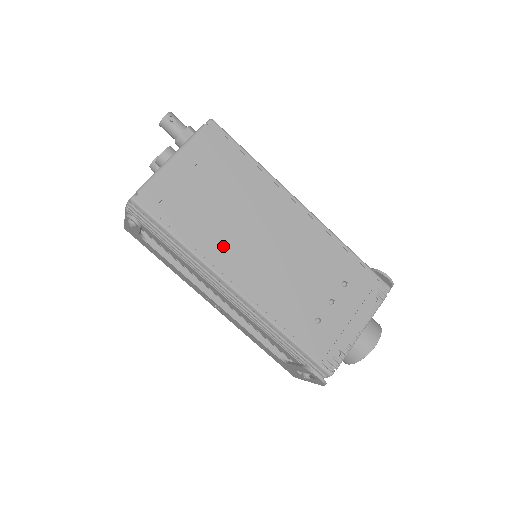
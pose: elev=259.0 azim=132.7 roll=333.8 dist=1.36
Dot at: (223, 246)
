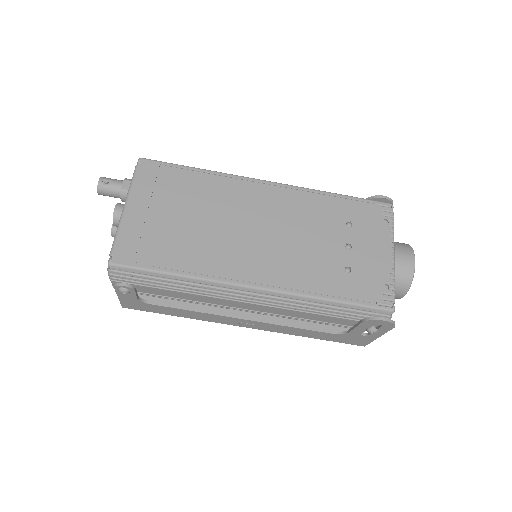
Dot at: (218, 256)
